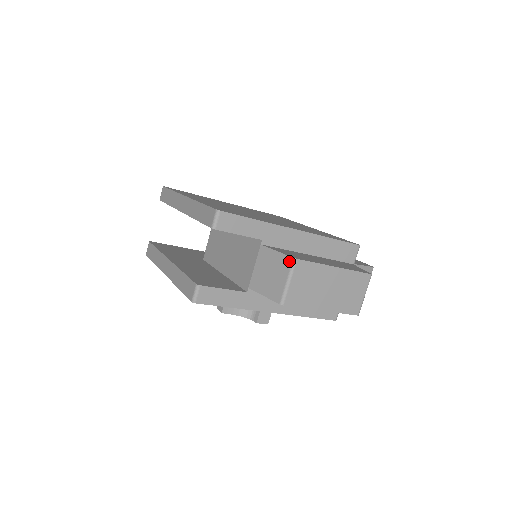
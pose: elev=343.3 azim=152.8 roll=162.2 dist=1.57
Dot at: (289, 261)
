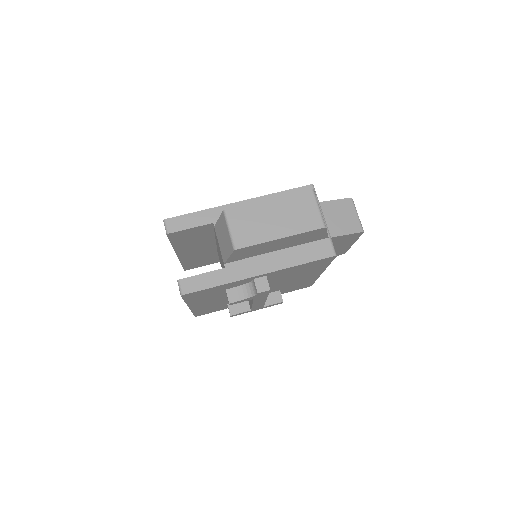
Dot at: (223, 216)
